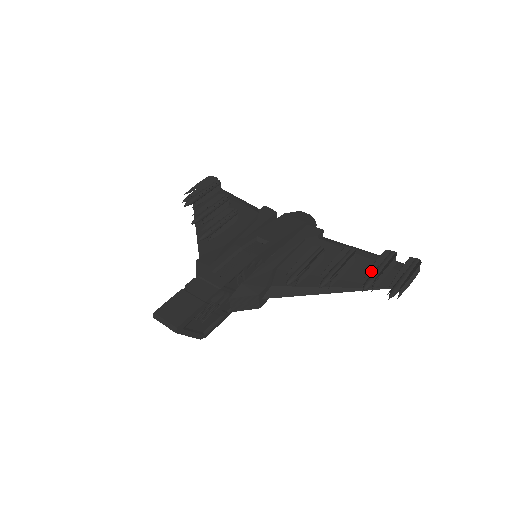
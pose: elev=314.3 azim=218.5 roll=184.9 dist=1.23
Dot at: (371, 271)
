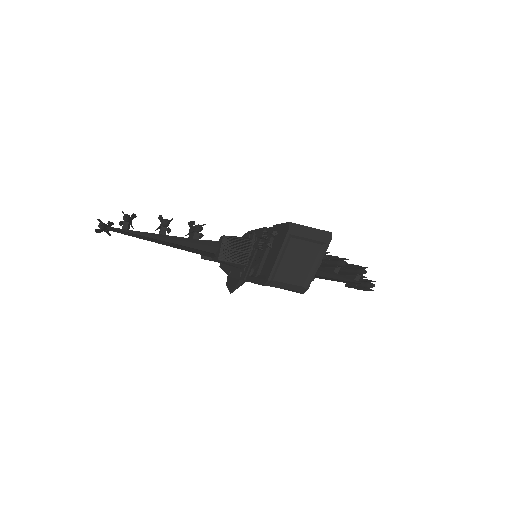
Dot at: (353, 266)
